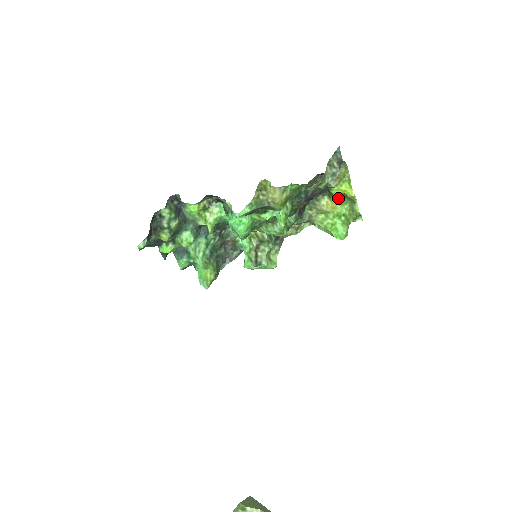
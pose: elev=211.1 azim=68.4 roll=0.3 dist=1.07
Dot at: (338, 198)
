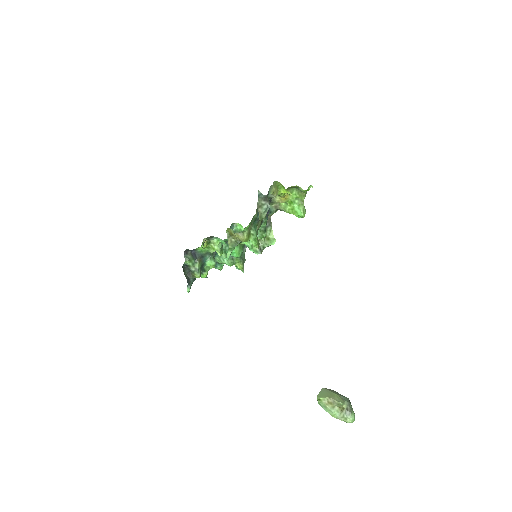
Dot at: (284, 196)
